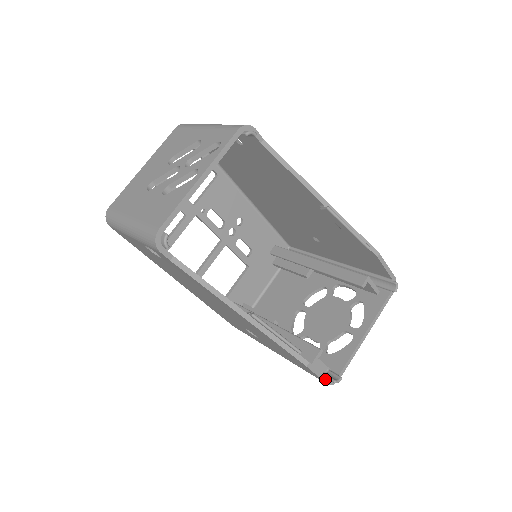
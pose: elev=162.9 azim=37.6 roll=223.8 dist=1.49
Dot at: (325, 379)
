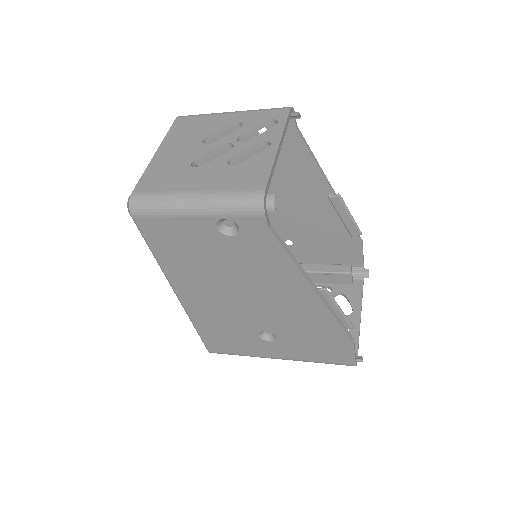
Dot at: (355, 359)
